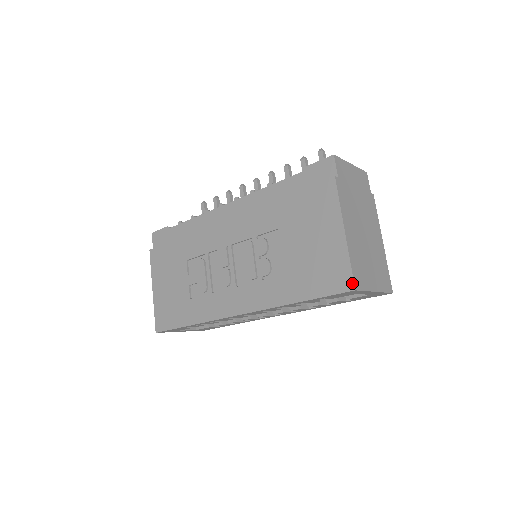
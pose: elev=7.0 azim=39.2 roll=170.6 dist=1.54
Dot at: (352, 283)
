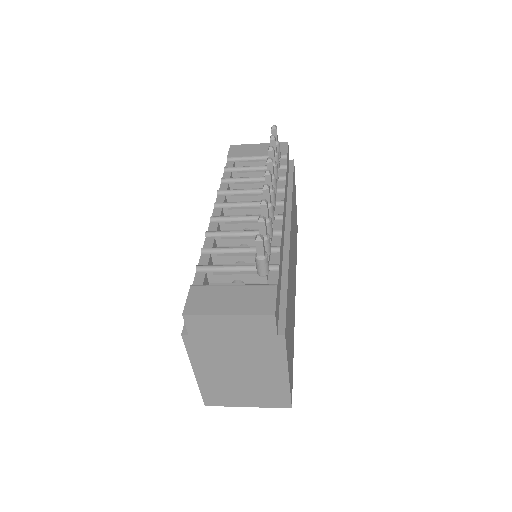
Dot at: (204, 400)
